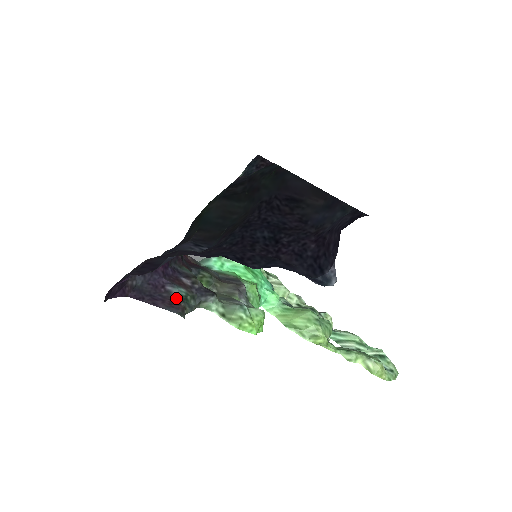
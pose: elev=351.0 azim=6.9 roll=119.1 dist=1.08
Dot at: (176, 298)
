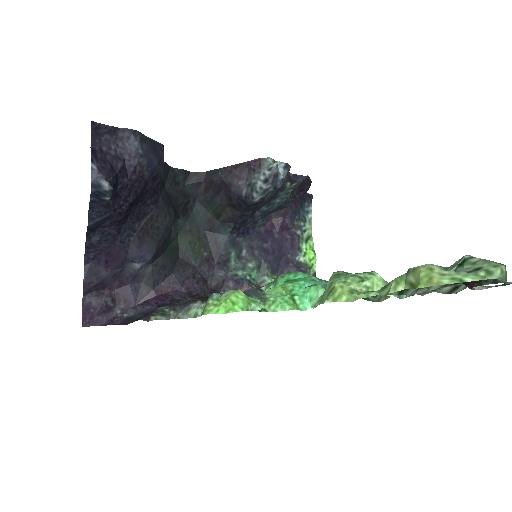
Dot at: (152, 313)
